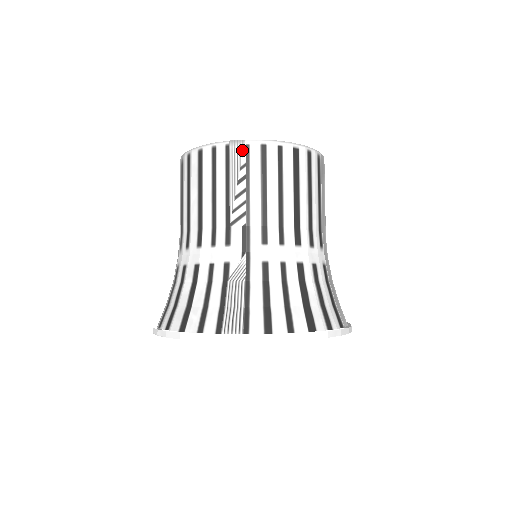
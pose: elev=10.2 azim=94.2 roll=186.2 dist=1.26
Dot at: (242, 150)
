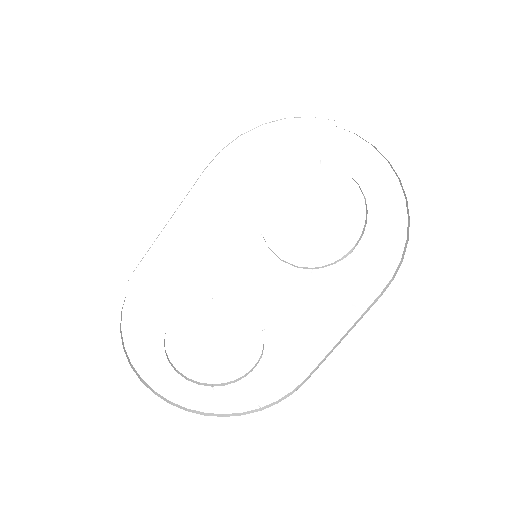
Dot at: occluded
